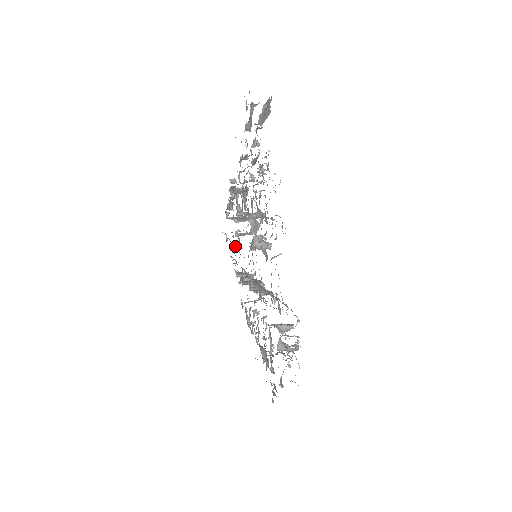
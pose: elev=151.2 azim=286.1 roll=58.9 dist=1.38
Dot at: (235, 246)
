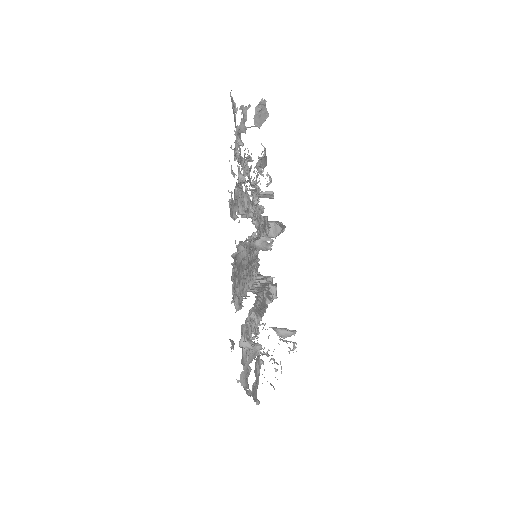
Dot at: (253, 247)
